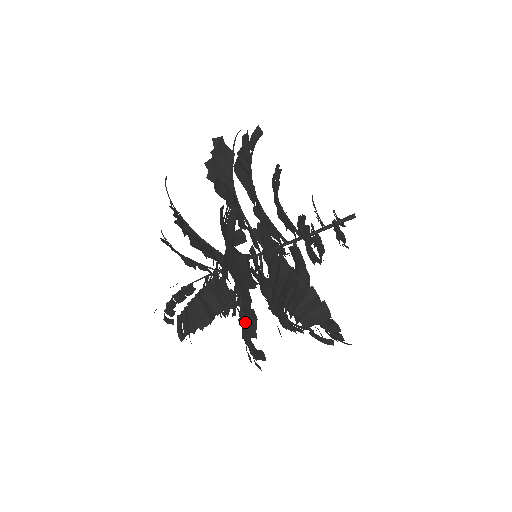
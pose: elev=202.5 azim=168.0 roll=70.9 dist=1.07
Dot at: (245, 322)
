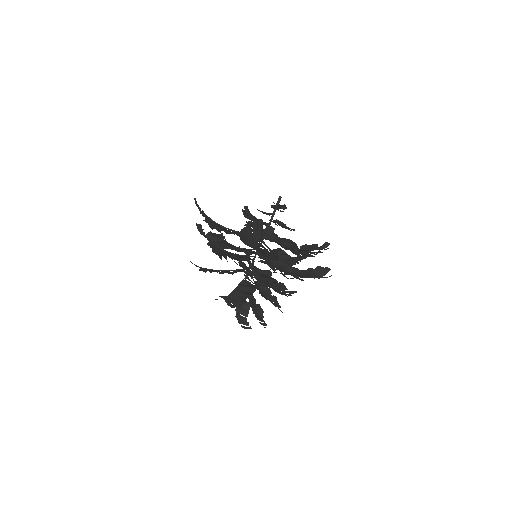
Dot at: (271, 285)
